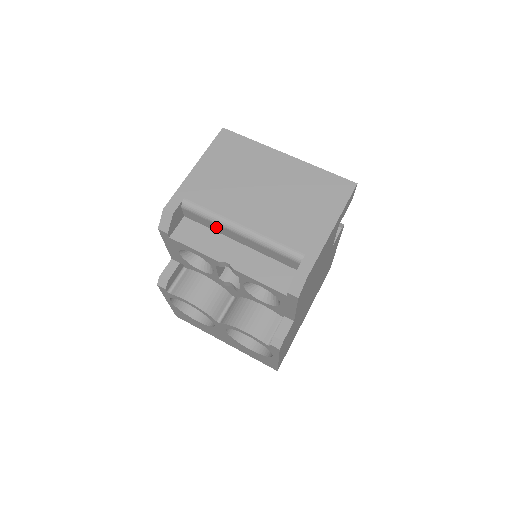
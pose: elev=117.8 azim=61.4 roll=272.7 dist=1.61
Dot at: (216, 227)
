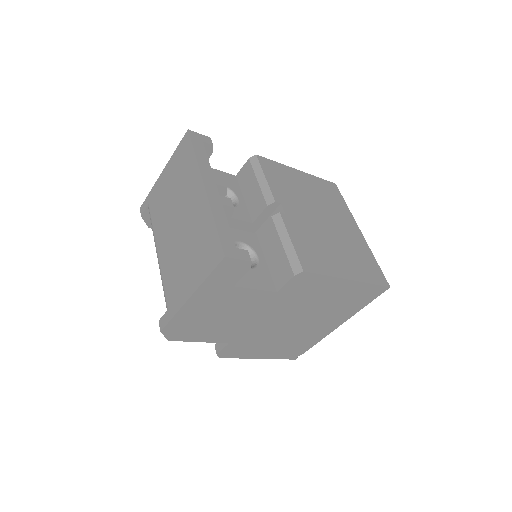
Dot at: occluded
